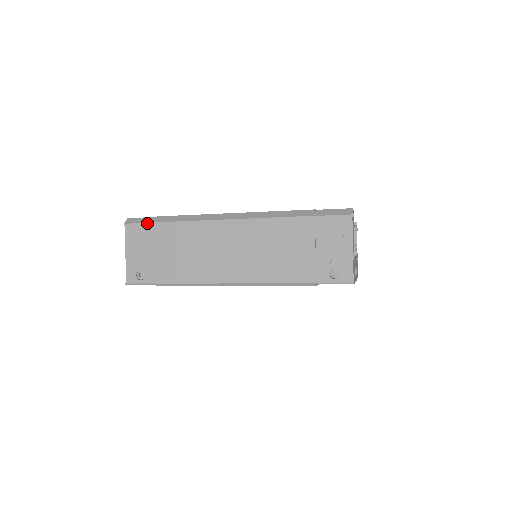
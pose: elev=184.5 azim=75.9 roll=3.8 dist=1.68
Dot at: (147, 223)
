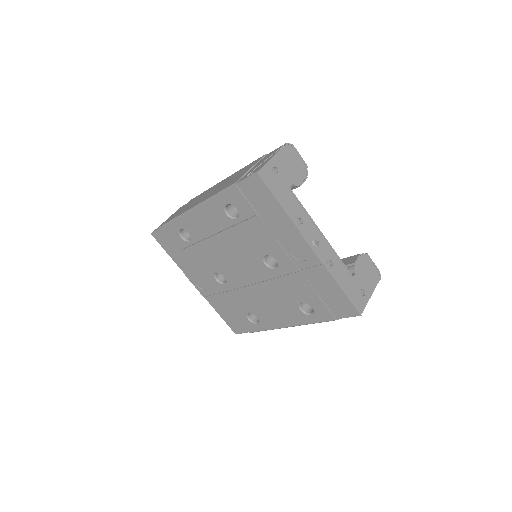
Dot at: occluded
